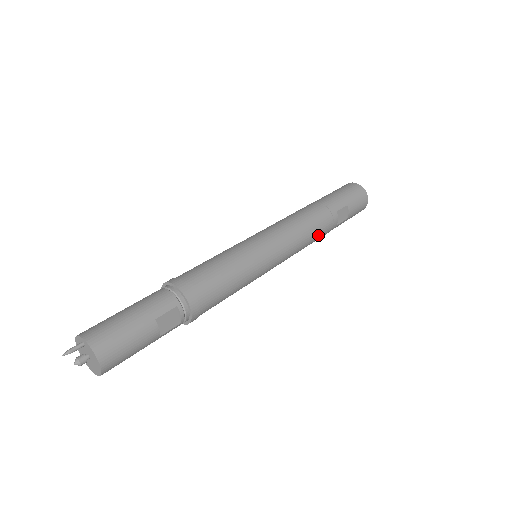
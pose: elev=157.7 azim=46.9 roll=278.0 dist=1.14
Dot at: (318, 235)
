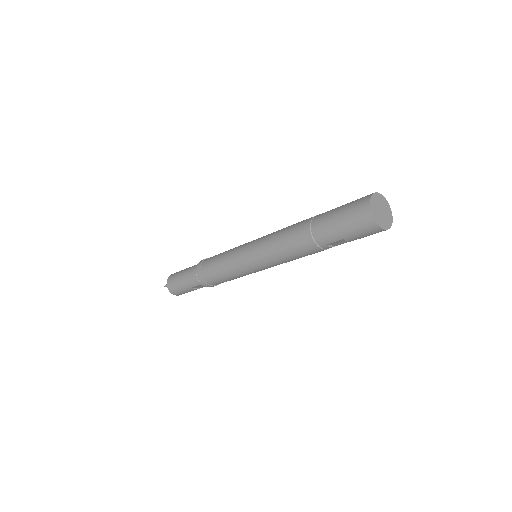
Dot at: occluded
